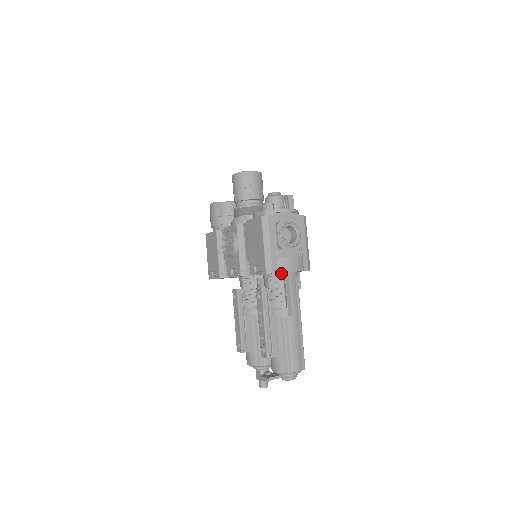
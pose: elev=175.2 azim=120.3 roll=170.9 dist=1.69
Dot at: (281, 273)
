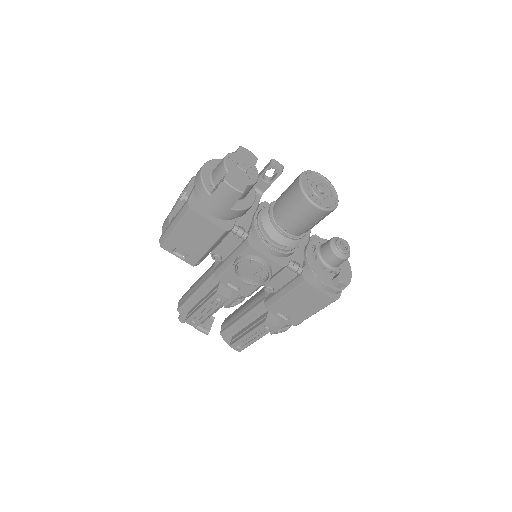
Dot at: occluded
